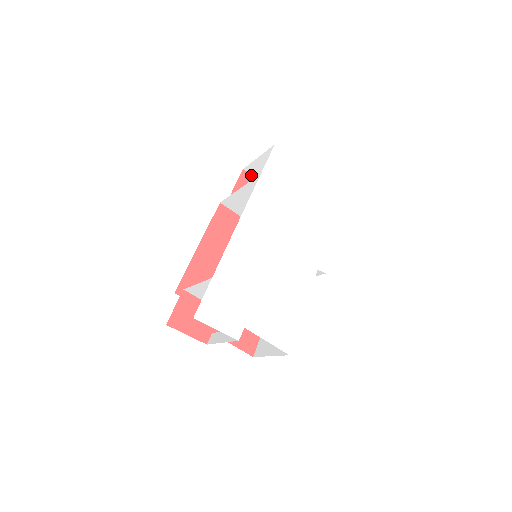
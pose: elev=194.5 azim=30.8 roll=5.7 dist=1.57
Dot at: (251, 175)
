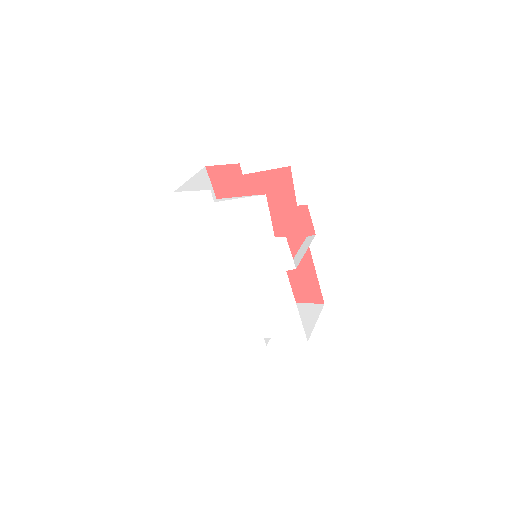
Dot at: (214, 165)
